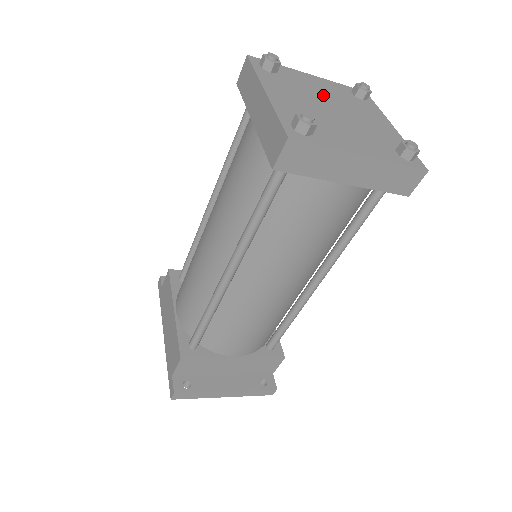
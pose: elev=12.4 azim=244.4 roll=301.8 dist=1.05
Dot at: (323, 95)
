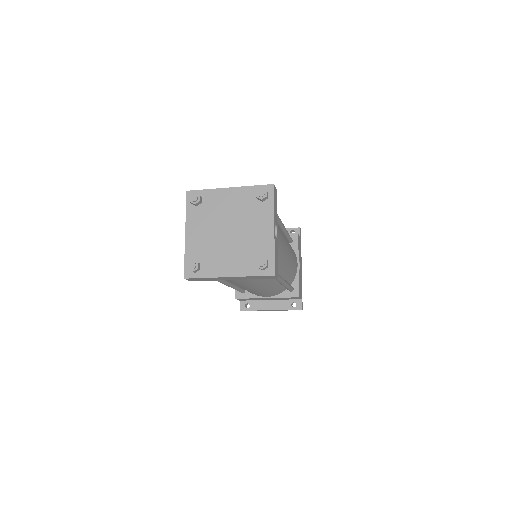
Dot at: (228, 214)
